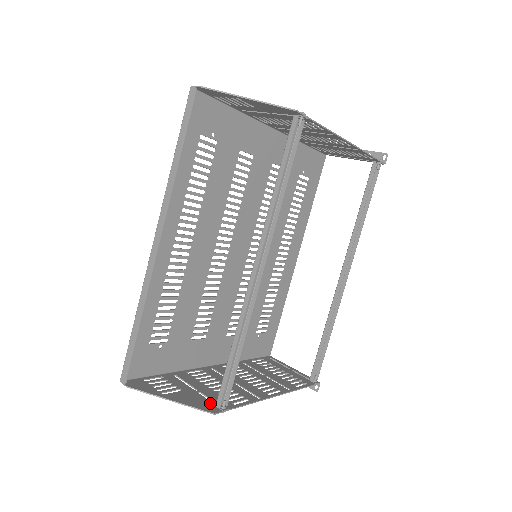
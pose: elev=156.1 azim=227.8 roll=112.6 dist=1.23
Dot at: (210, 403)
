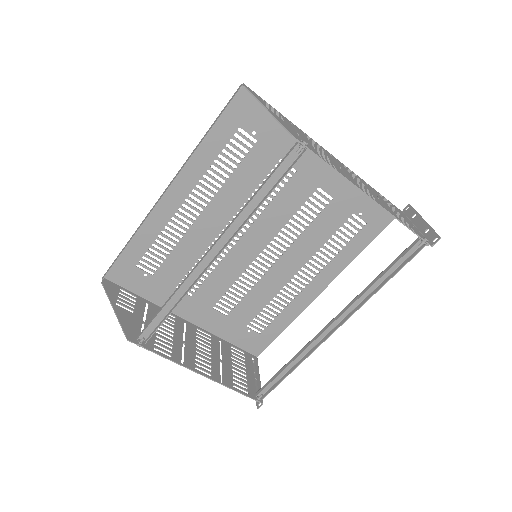
Dot at: (138, 333)
